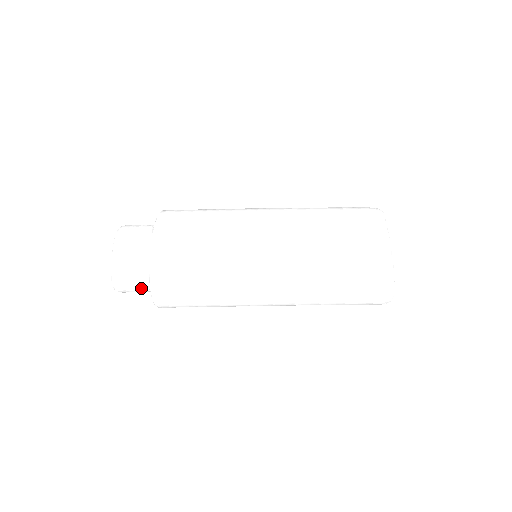
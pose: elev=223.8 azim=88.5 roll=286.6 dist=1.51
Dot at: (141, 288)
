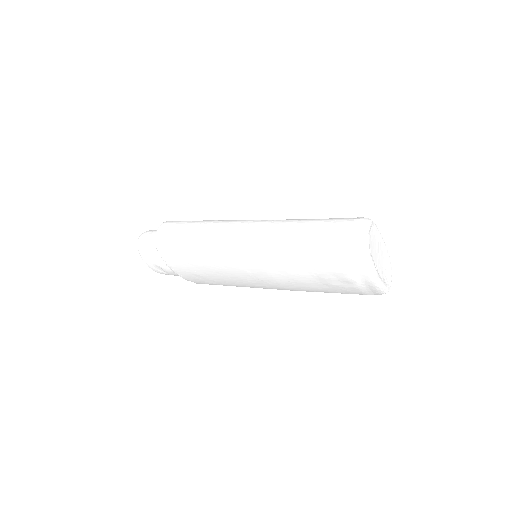
Dot at: occluded
